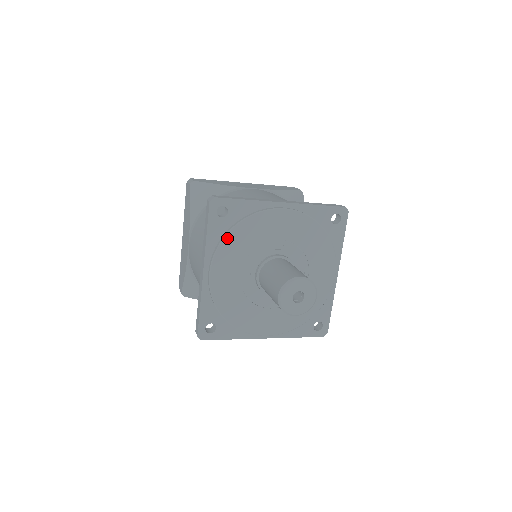
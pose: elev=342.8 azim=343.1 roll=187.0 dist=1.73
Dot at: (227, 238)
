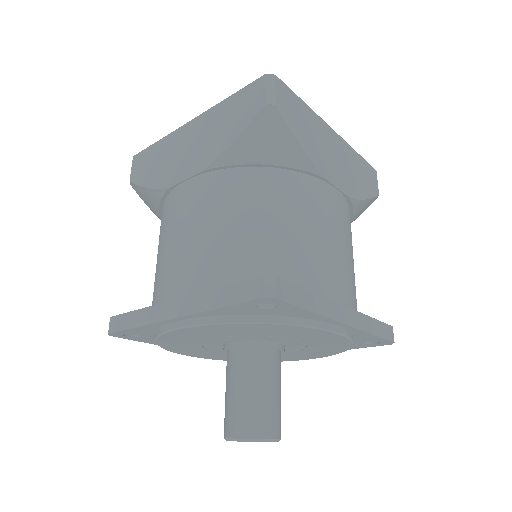
Dot at: (164, 347)
